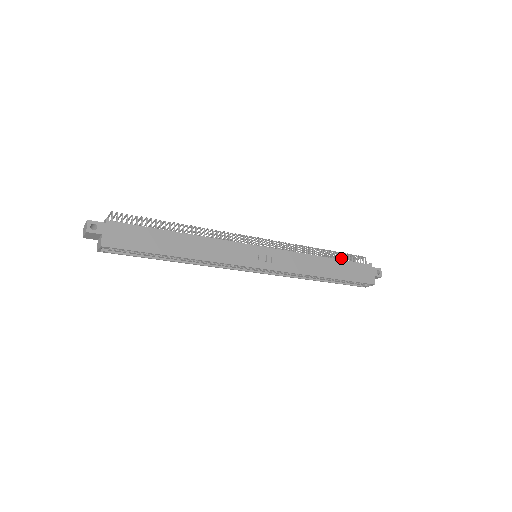
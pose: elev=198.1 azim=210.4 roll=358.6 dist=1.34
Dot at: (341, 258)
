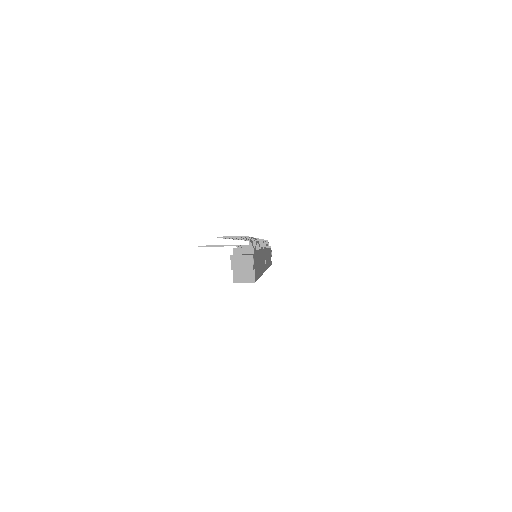
Dot at: occluded
